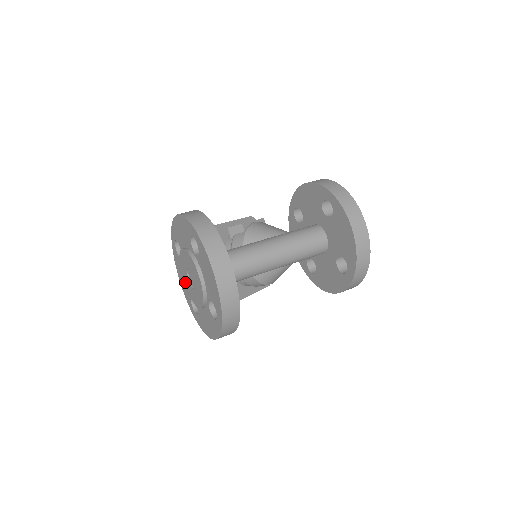
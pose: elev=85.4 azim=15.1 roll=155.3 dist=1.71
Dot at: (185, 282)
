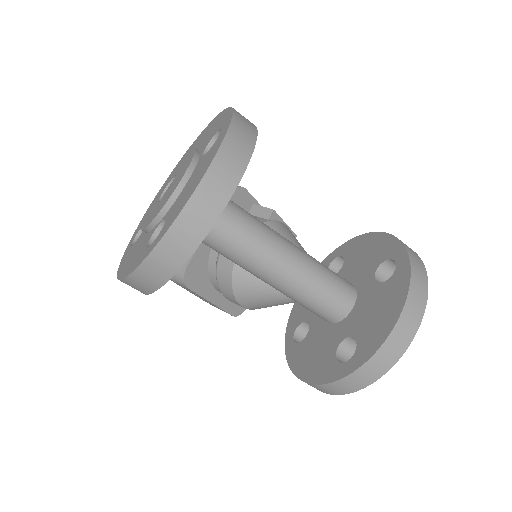
Dot at: (156, 197)
